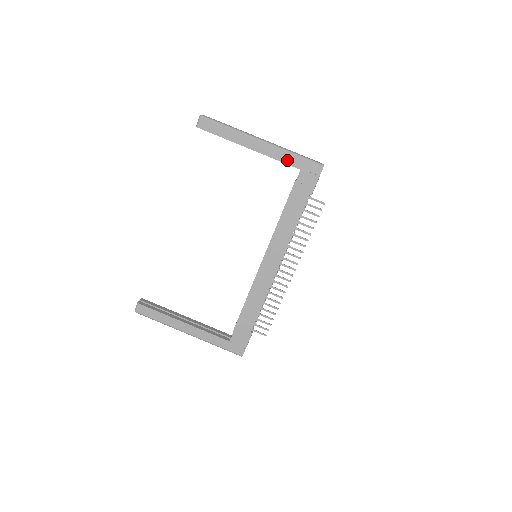
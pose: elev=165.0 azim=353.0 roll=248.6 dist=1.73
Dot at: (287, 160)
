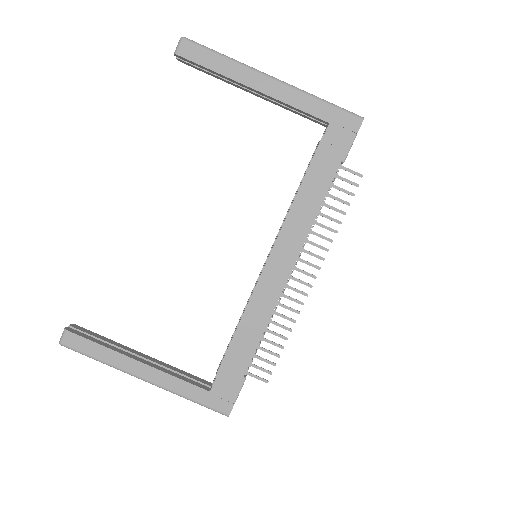
Dot at: (310, 108)
